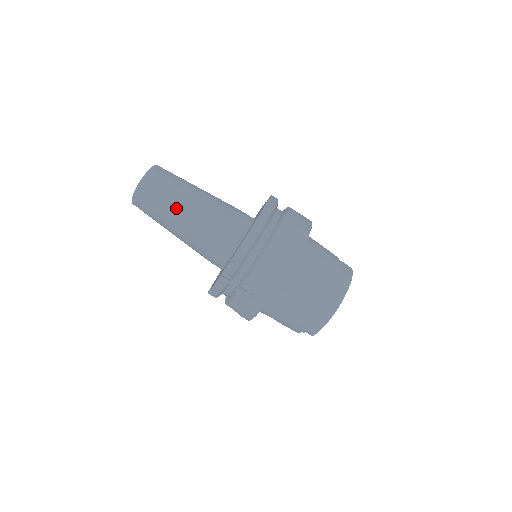
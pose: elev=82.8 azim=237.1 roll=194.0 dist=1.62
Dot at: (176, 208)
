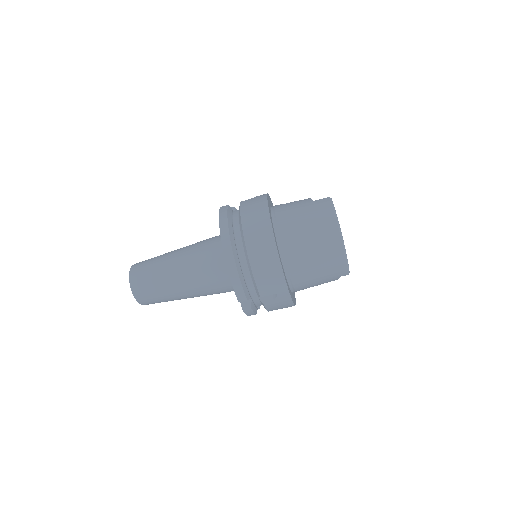
Dot at: (169, 284)
